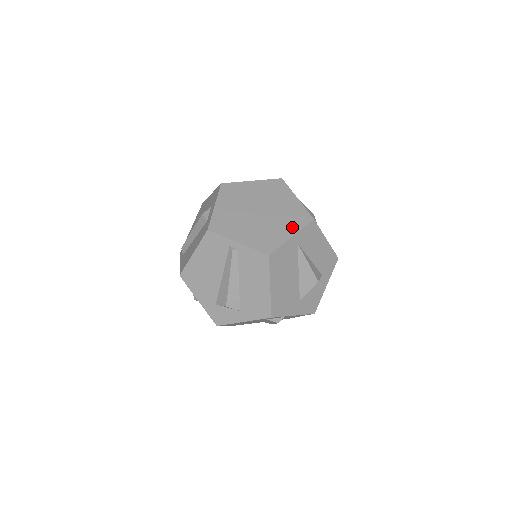
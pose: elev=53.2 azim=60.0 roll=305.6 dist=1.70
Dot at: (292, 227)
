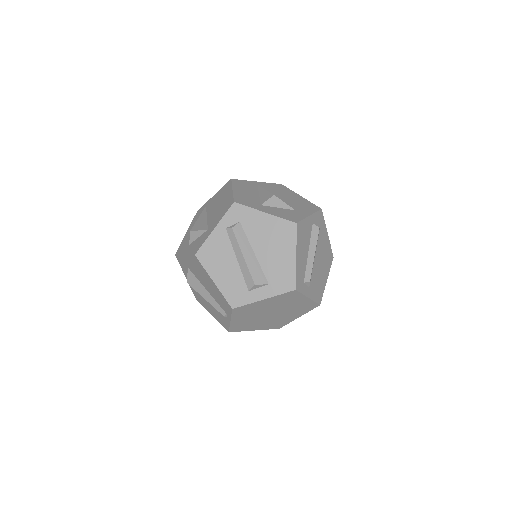
Dot at: (265, 327)
